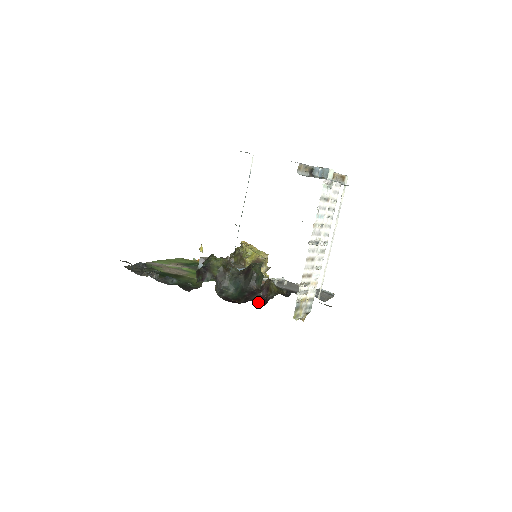
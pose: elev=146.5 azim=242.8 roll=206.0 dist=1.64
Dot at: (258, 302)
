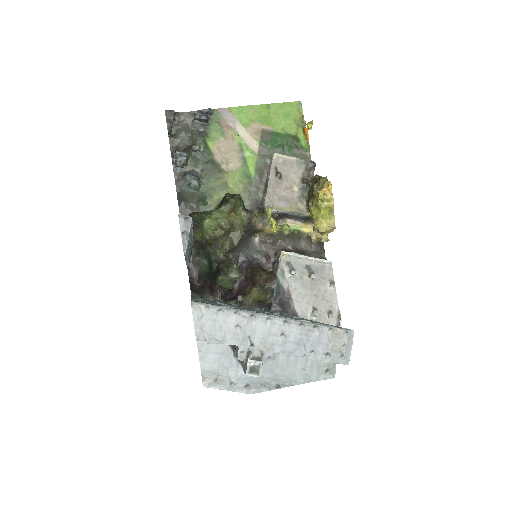
Dot at: (236, 284)
